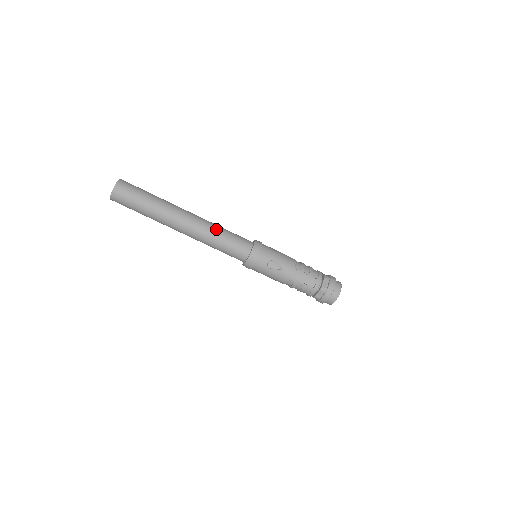
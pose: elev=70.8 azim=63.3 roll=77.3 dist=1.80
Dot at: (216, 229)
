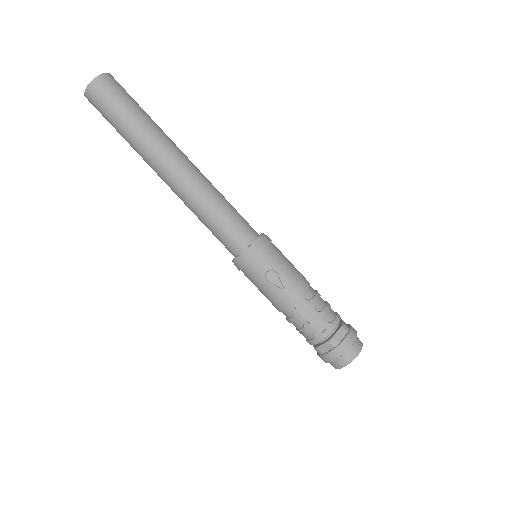
Dot at: (213, 194)
